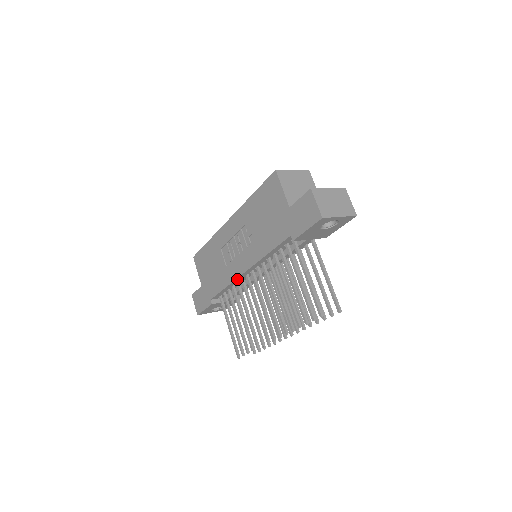
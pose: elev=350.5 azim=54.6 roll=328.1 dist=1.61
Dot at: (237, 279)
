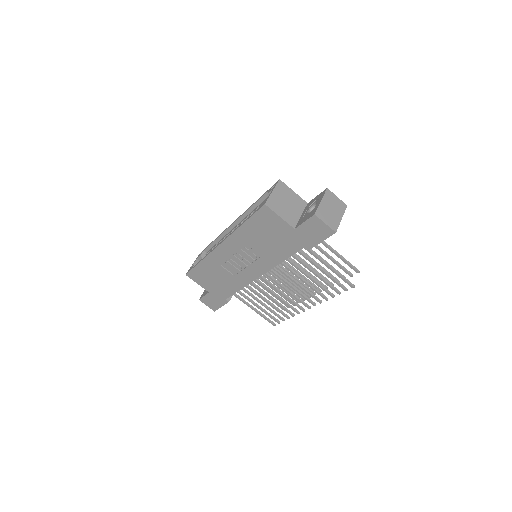
Dot at: (251, 281)
